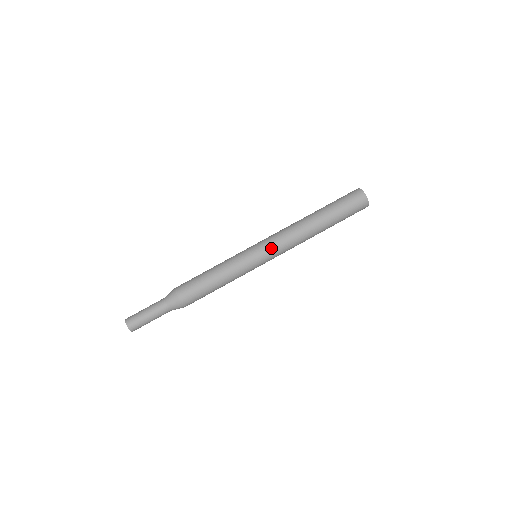
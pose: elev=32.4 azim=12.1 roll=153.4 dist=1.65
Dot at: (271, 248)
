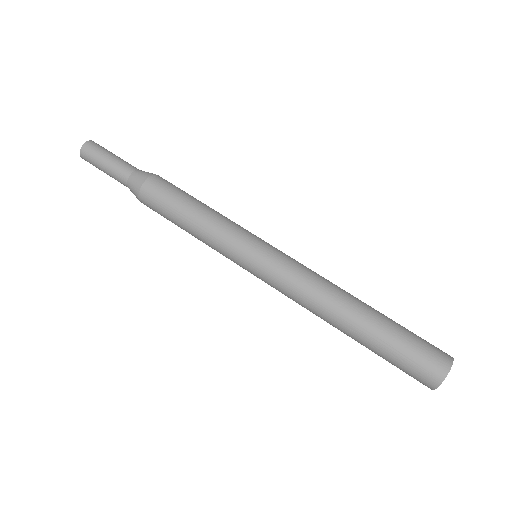
Dot at: (280, 260)
